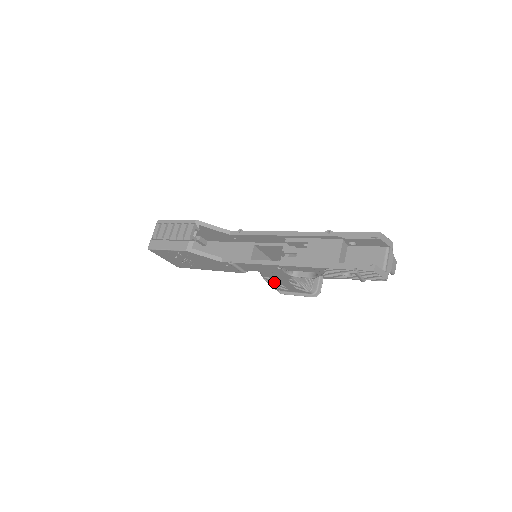
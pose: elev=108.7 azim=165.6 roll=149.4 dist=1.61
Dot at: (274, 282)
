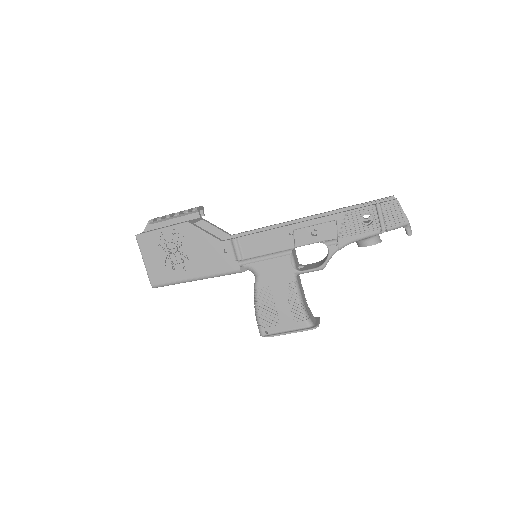
Dot at: (266, 304)
